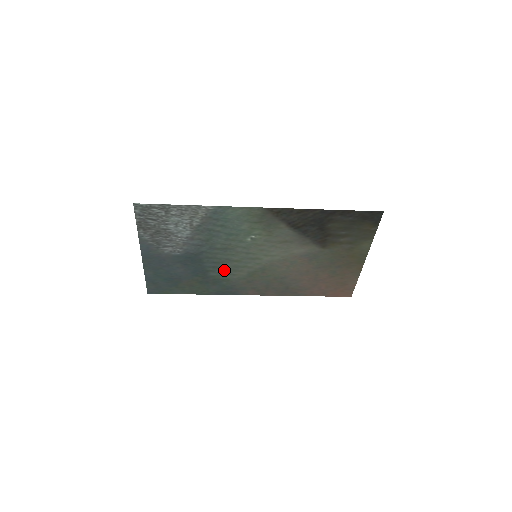
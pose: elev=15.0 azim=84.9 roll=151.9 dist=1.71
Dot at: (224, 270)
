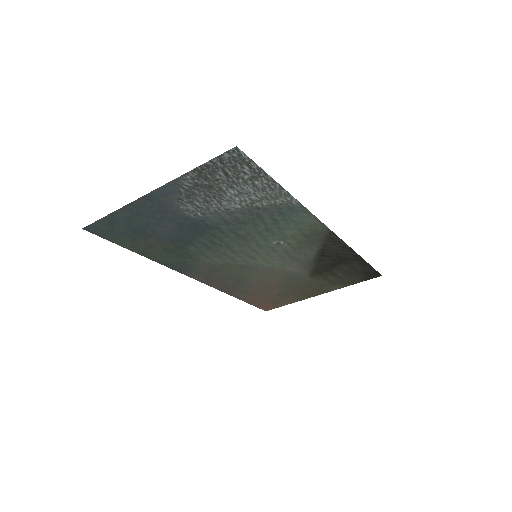
Dot at: (208, 251)
